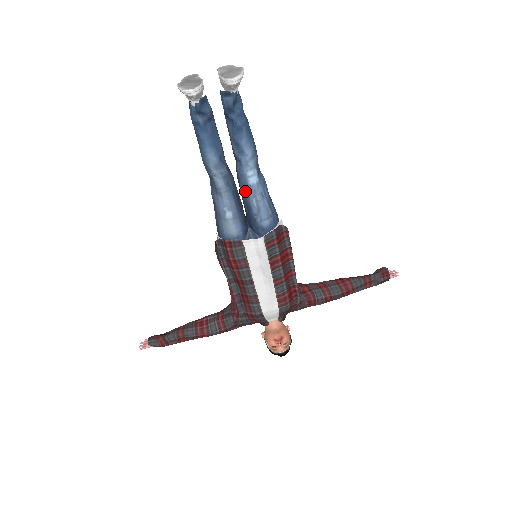
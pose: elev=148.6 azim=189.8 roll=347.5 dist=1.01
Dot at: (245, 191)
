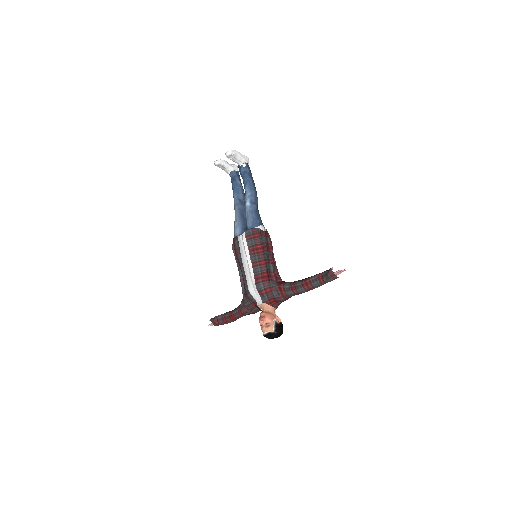
Dot at: (245, 212)
